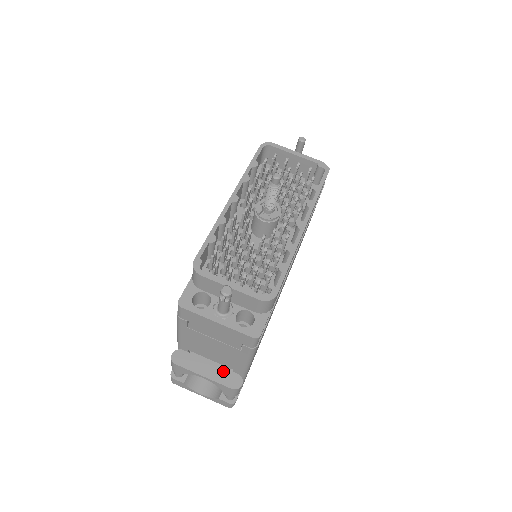
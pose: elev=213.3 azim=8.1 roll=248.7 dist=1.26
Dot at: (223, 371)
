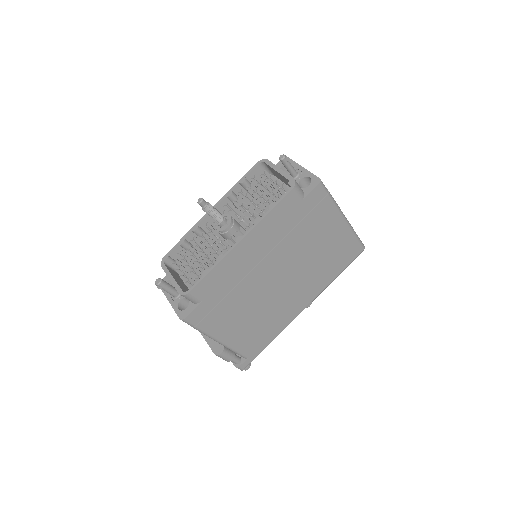
Dot at: occluded
